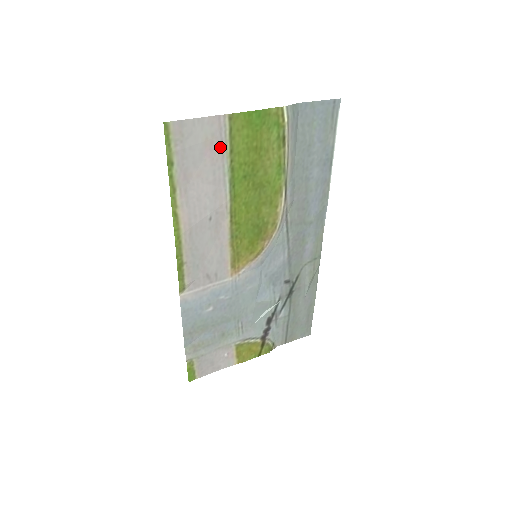
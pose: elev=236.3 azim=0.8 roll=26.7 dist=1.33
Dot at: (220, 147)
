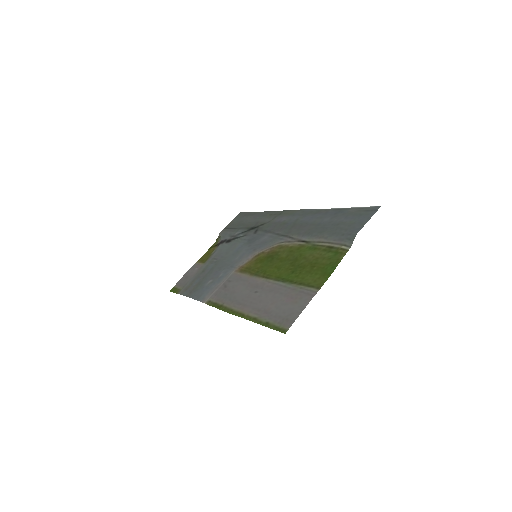
Dot at: (297, 292)
